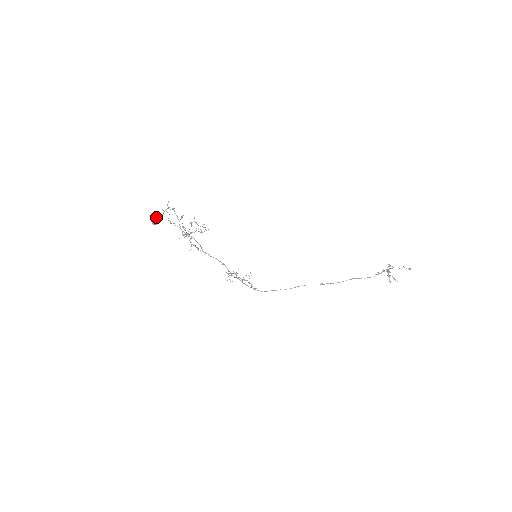
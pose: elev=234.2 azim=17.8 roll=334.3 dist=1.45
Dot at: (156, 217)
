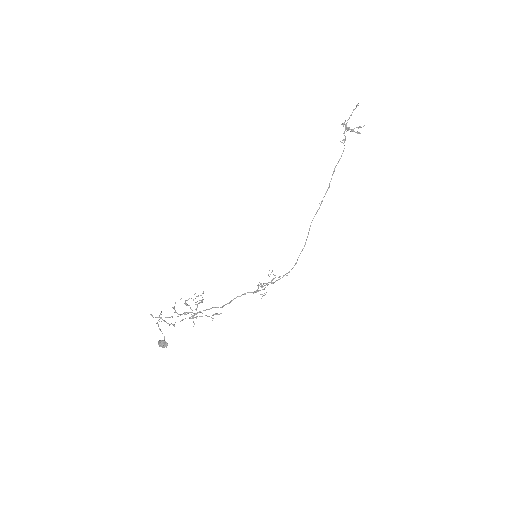
Dot at: (160, 341)
